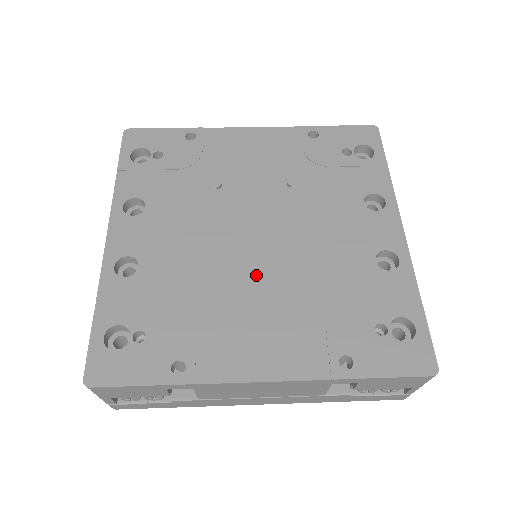
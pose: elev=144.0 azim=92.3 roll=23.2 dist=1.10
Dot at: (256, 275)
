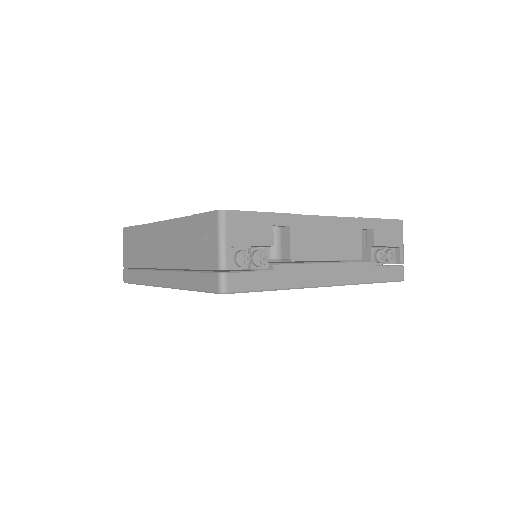
Dot at: occluded
